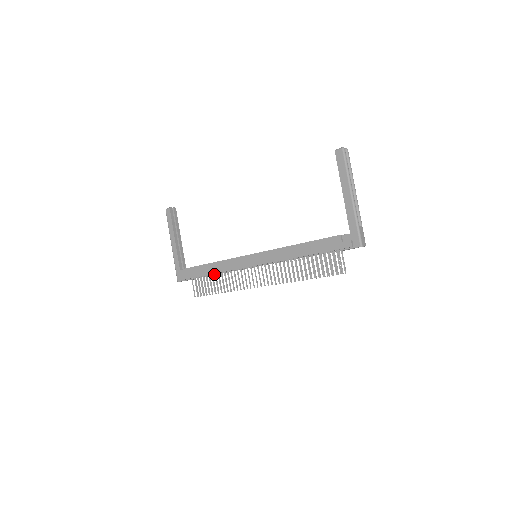
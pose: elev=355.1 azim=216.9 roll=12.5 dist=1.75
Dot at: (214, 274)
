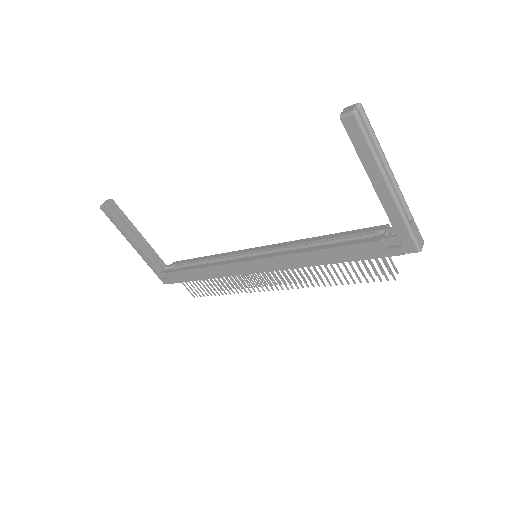
Dot at: occluded
